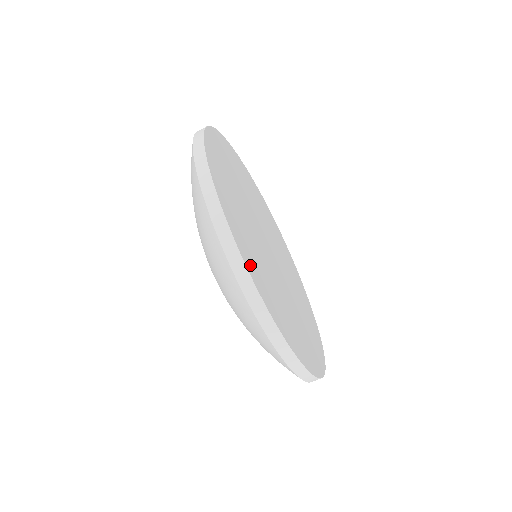
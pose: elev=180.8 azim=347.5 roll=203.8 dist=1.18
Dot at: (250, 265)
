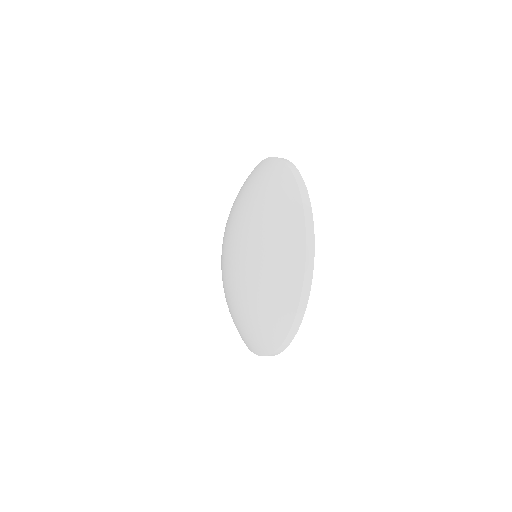
Dot at: occluded
